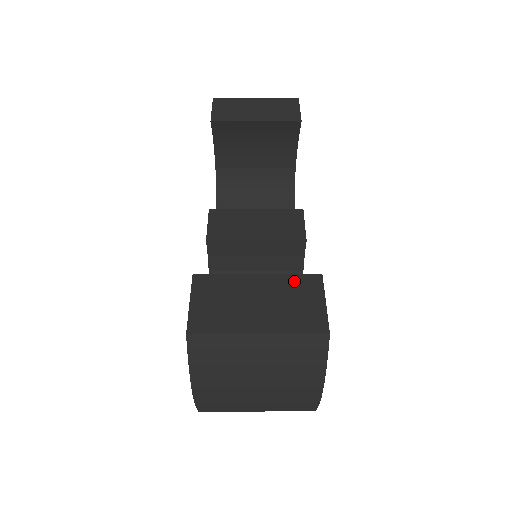
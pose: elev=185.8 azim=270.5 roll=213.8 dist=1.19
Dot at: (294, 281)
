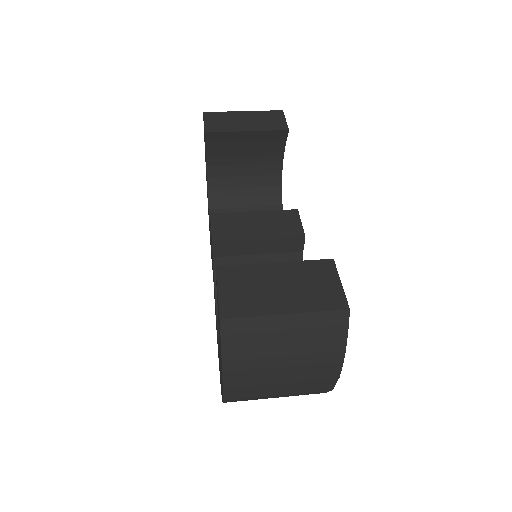
Dot at: (310, 266)
